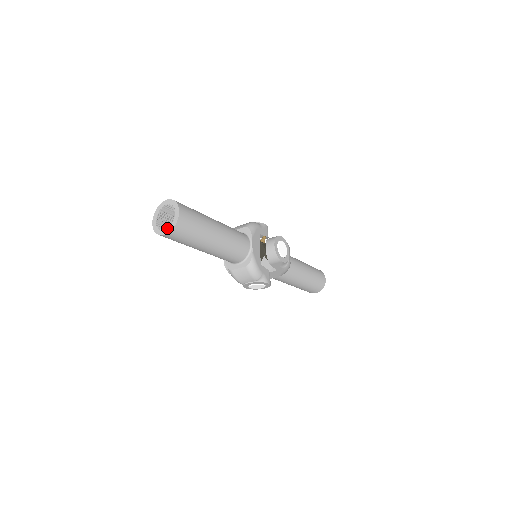
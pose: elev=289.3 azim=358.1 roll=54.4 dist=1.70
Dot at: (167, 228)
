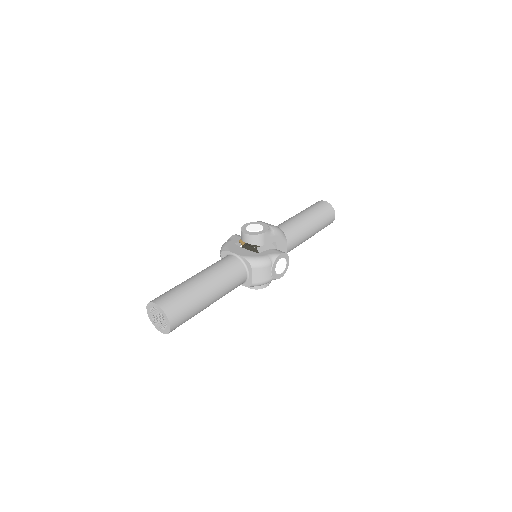
Dot at: occluded
